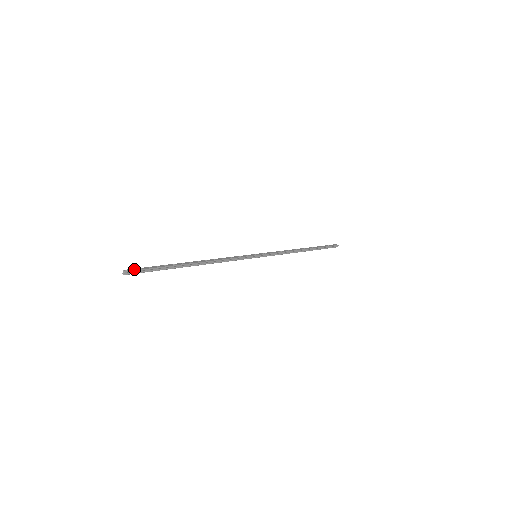
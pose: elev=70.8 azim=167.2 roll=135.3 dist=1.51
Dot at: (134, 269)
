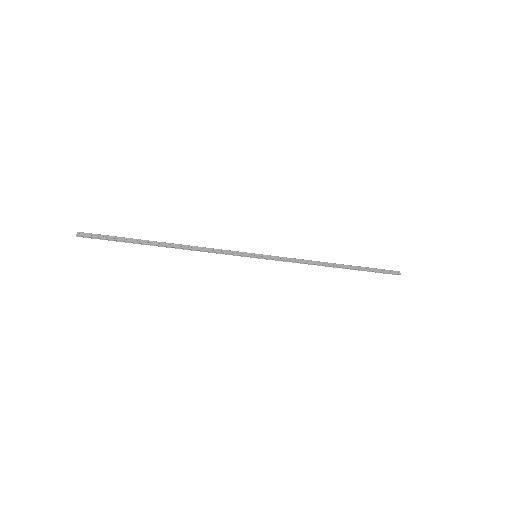
Dot at: (89, 234)
